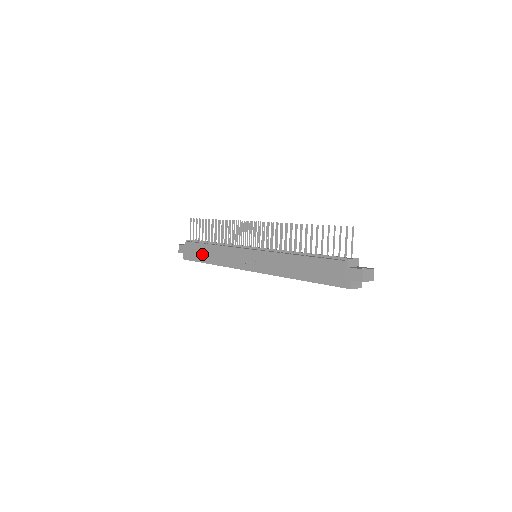
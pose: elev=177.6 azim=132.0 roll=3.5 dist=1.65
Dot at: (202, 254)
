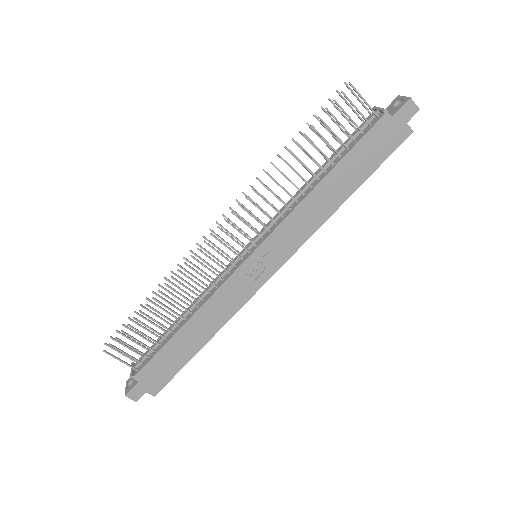
Dot at: (180, 352)
